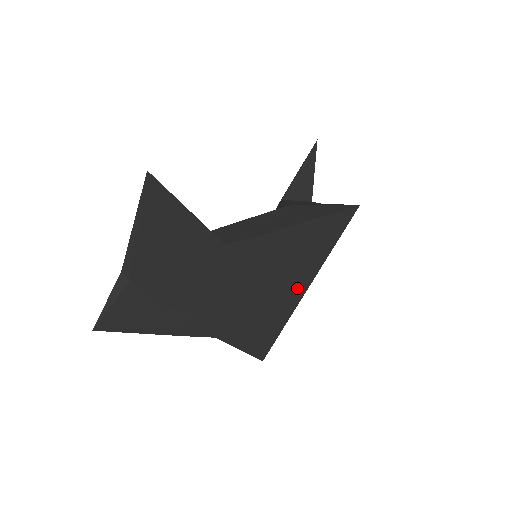
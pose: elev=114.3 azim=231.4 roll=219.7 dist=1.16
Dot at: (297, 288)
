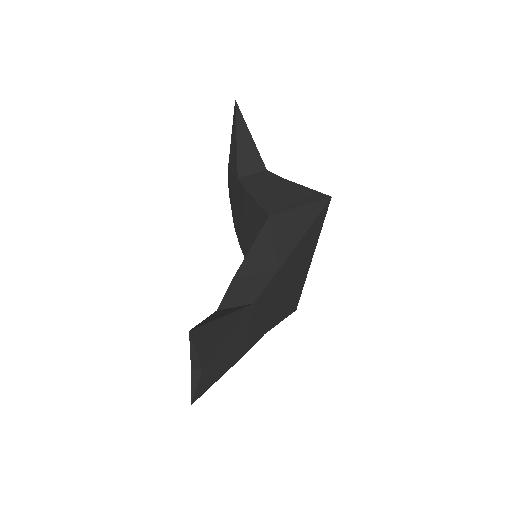
Dot at: (305, 267)
